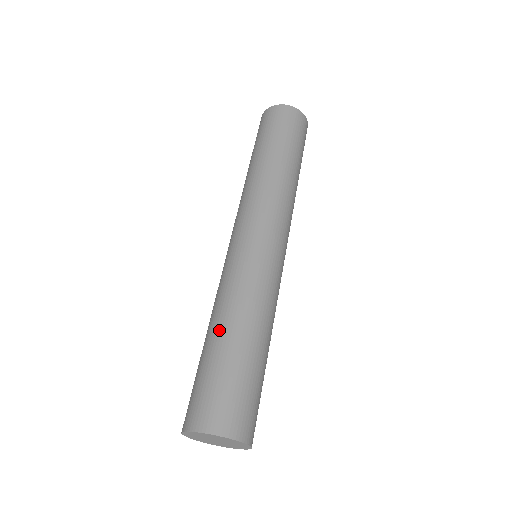
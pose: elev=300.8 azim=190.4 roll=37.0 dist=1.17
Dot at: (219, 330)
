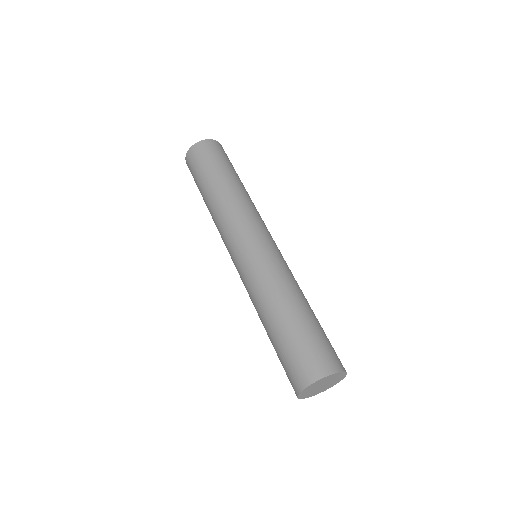
Dot at: (291, 307)
